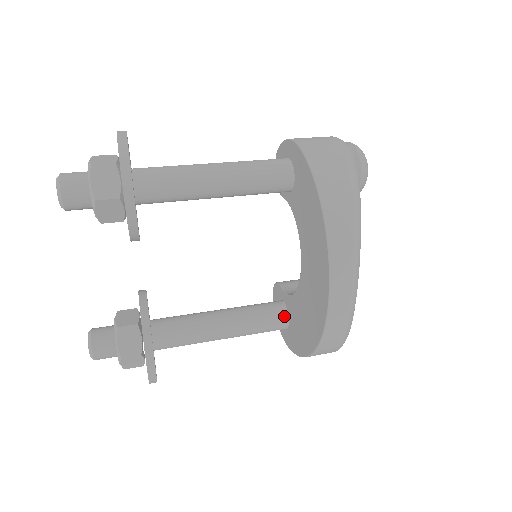
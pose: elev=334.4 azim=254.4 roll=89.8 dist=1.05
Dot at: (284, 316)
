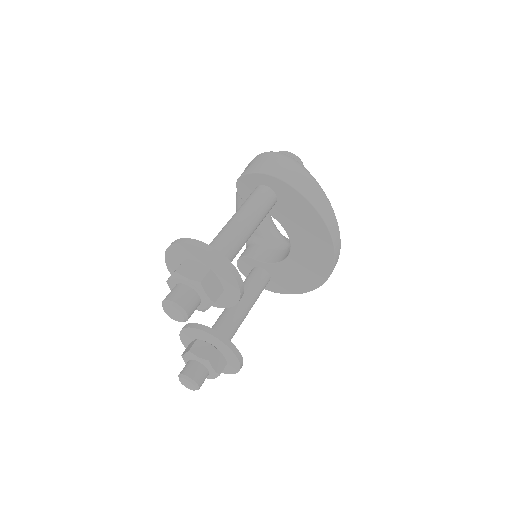
Dot at: (268, 277)
